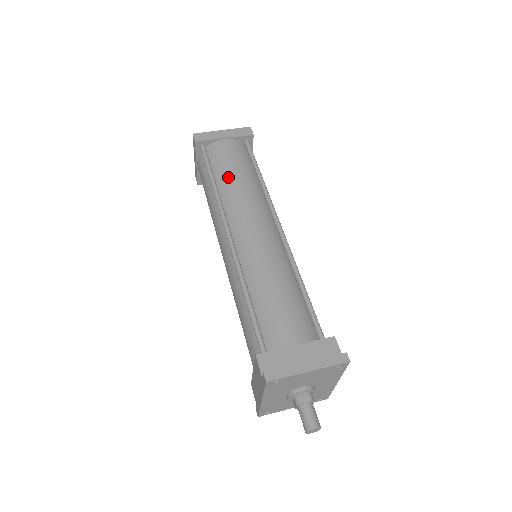
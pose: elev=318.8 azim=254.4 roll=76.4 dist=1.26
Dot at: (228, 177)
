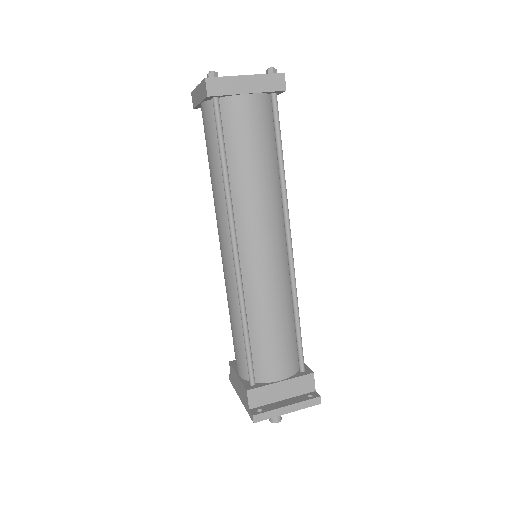
Dot at: (244, 167)
